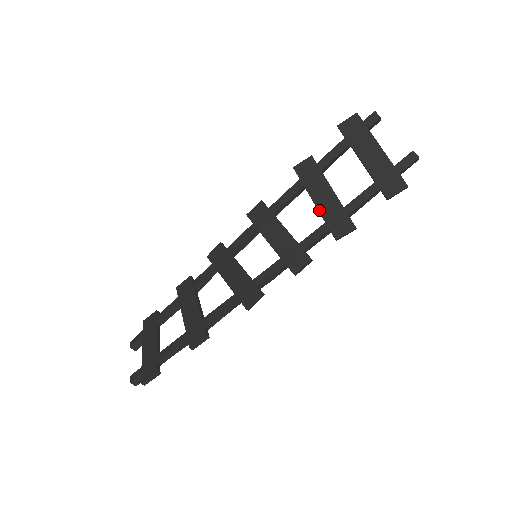
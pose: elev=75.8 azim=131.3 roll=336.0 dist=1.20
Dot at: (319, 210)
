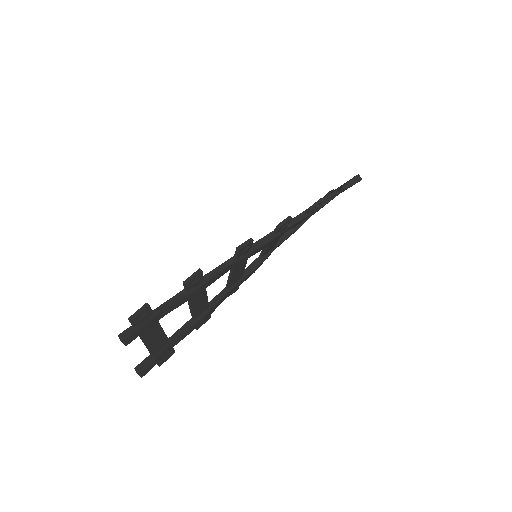
Dot at: occluded
